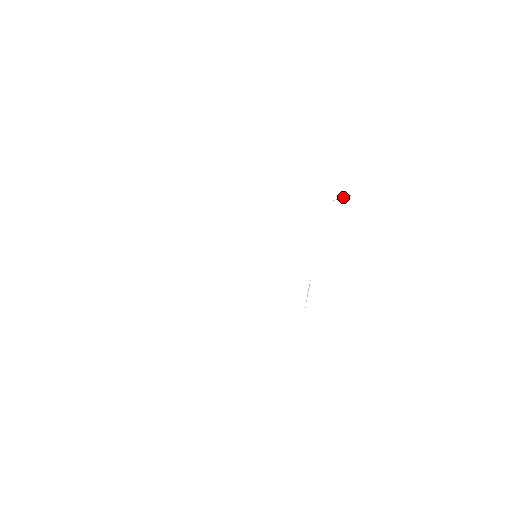
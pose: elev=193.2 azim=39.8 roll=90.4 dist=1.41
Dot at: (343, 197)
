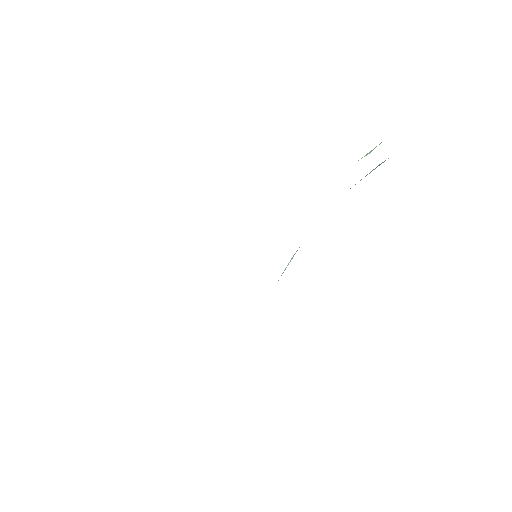
Dot at: occluded
